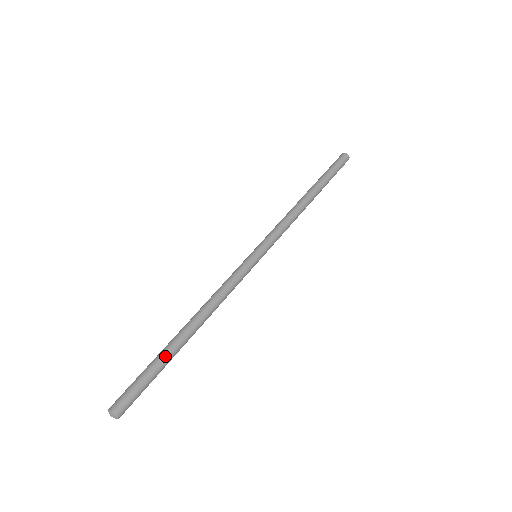
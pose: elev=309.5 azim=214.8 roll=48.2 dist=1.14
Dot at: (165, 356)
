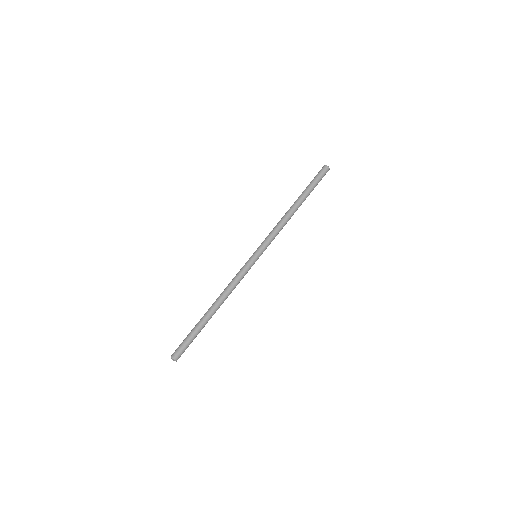
Dot at: (198, 325)
